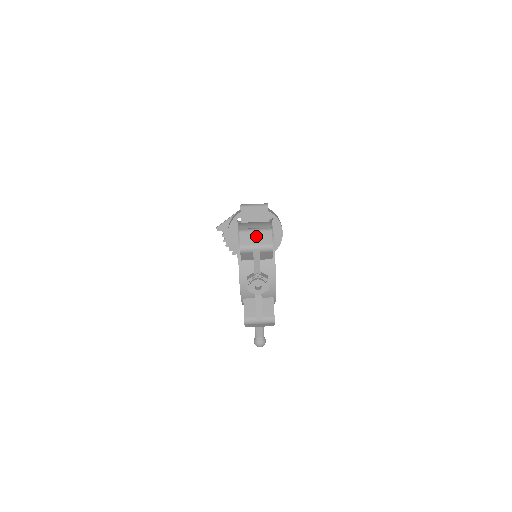
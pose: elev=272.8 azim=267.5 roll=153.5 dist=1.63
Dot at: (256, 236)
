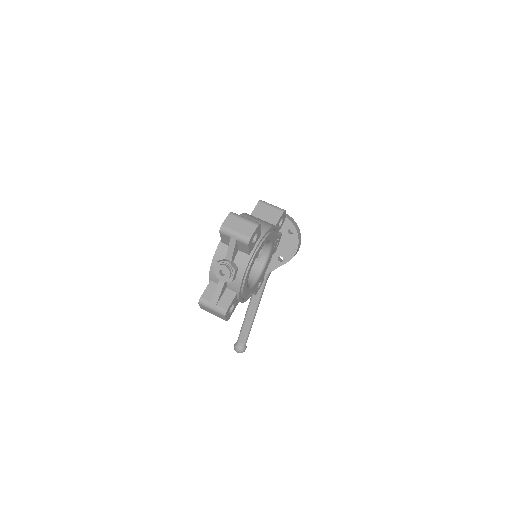
Dot at: (241, 224)
